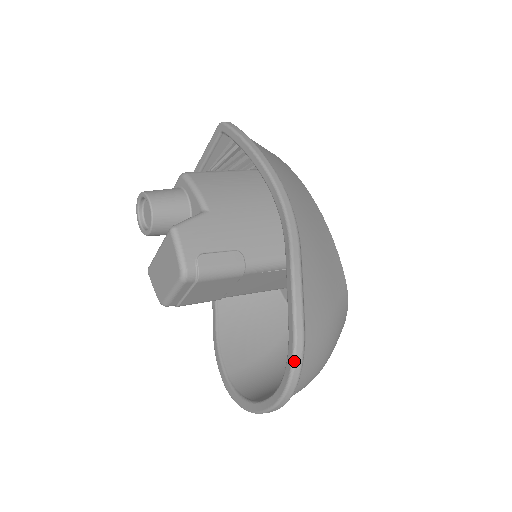
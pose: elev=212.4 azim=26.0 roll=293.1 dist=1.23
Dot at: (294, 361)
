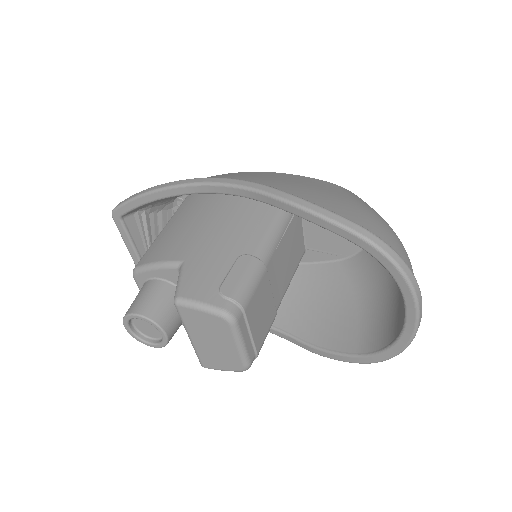
Dot at: (382, 251)
